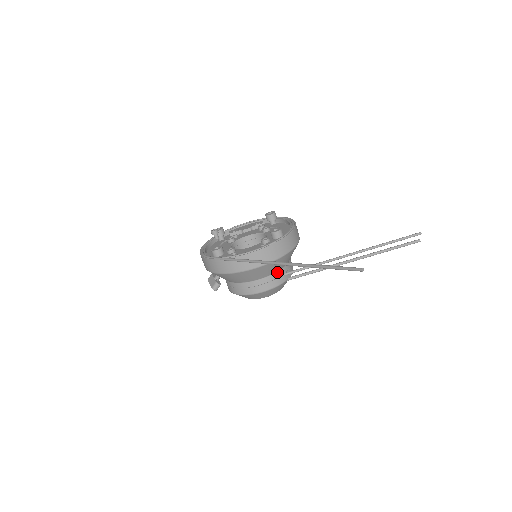
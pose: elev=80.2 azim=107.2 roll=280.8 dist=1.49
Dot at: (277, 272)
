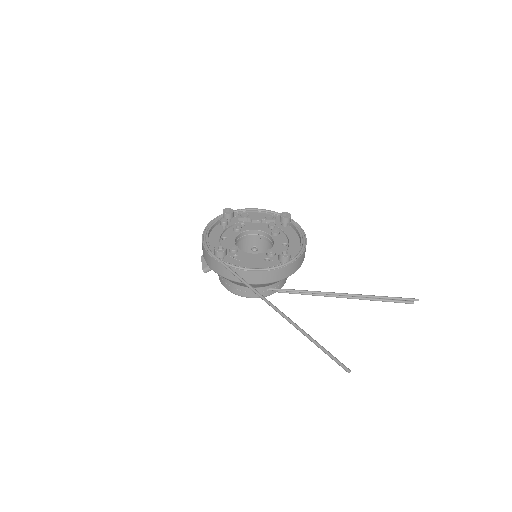
Dot at: (270, 285)
